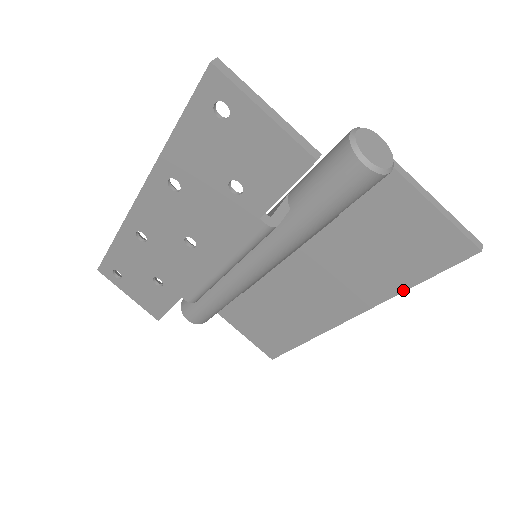
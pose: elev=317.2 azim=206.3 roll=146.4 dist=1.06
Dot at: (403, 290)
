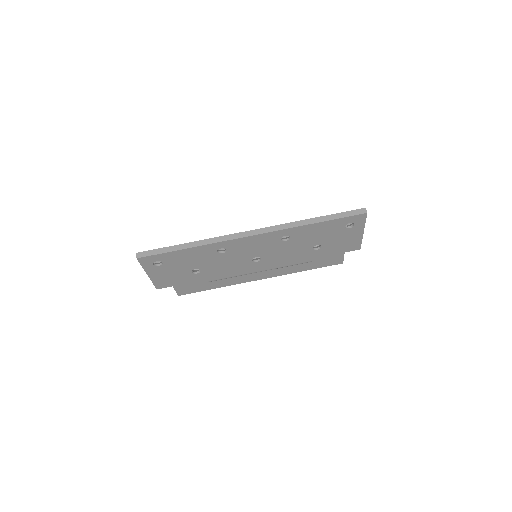
Dot at: (300, 271)
